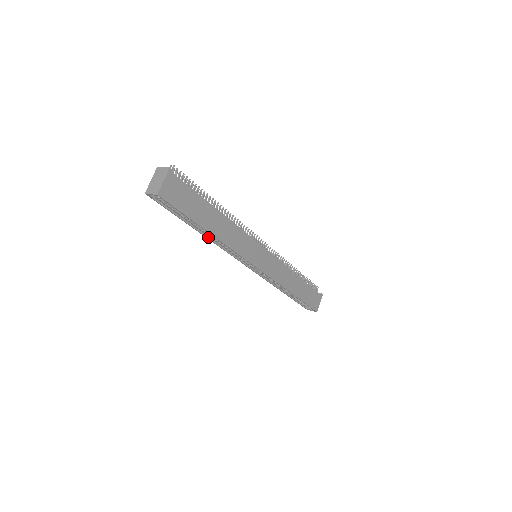
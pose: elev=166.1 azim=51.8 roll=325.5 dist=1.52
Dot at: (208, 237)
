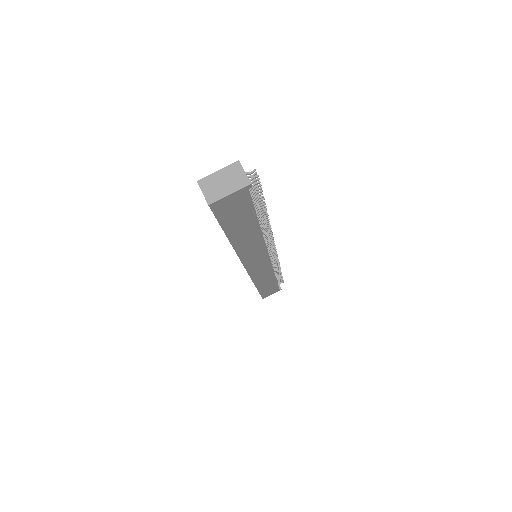
Dot at: occluded
